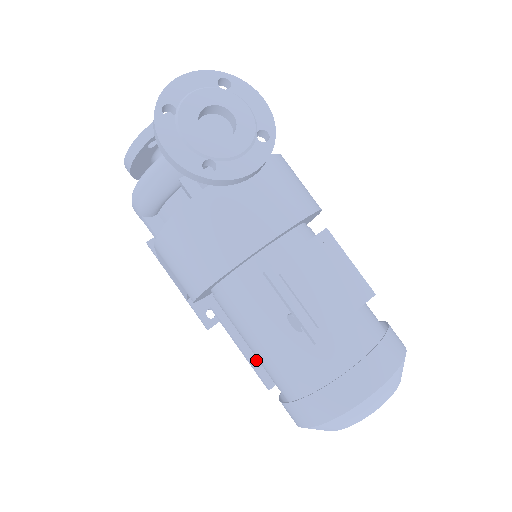
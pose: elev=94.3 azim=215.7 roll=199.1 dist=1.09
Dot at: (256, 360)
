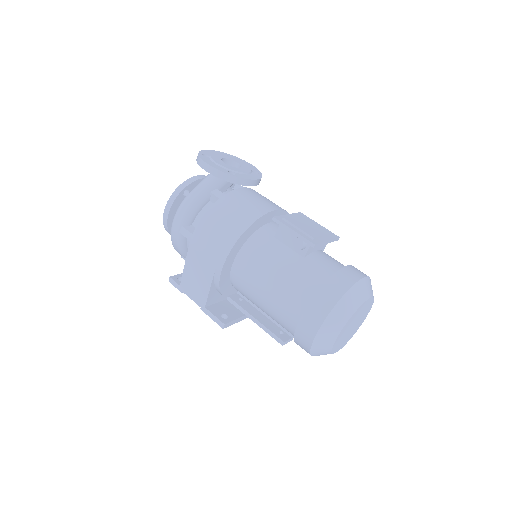
Dot at: (269, 326)
